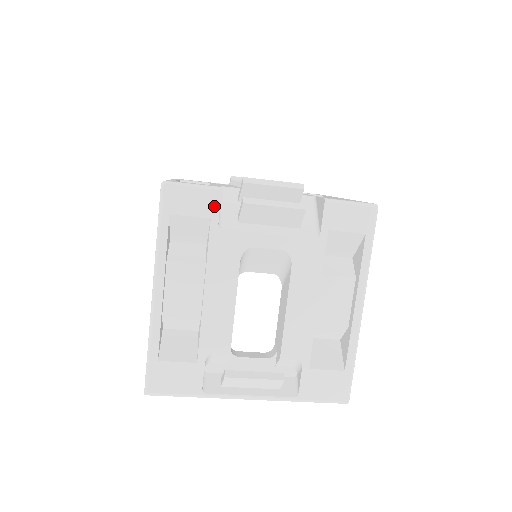
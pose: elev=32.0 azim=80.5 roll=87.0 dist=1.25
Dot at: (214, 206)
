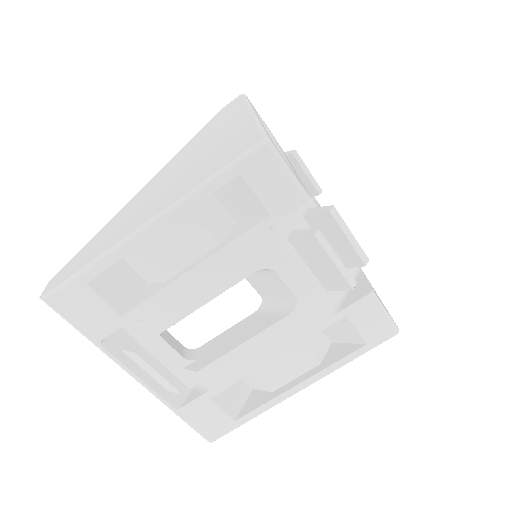
Dot at: (286, 208)
